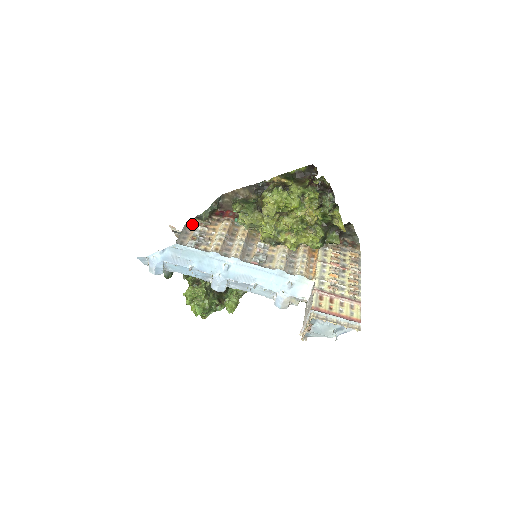
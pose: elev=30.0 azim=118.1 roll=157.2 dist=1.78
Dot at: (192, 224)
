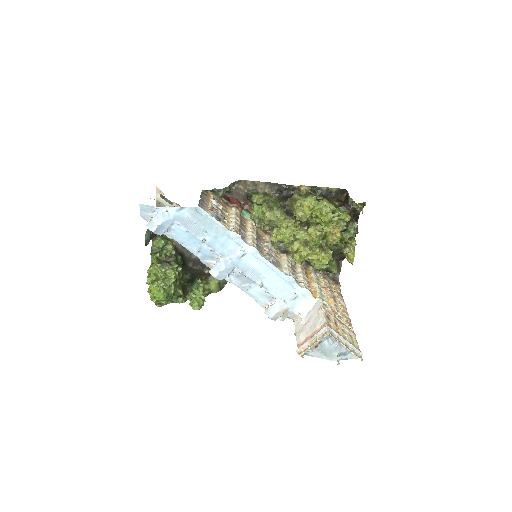
Dot at: (206, 195)
